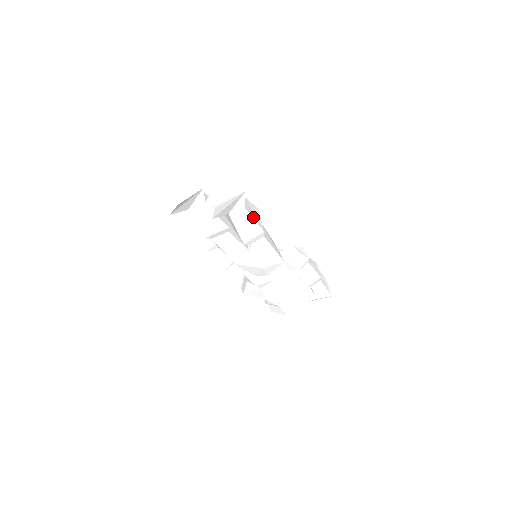
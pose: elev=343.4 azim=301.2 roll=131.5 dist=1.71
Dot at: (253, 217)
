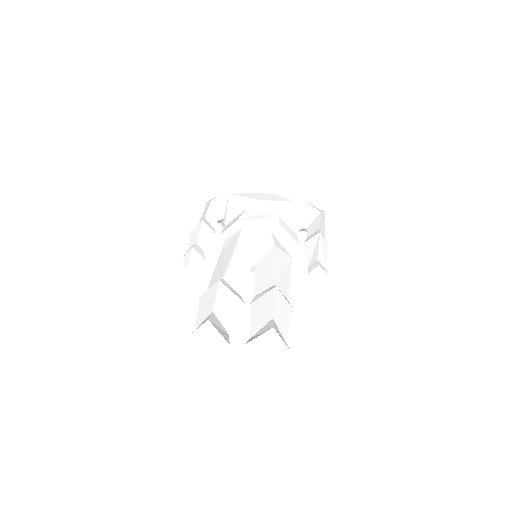
Dot at: (287, 325)
